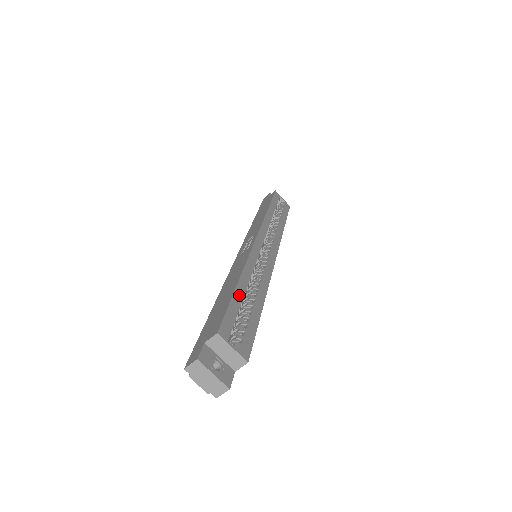
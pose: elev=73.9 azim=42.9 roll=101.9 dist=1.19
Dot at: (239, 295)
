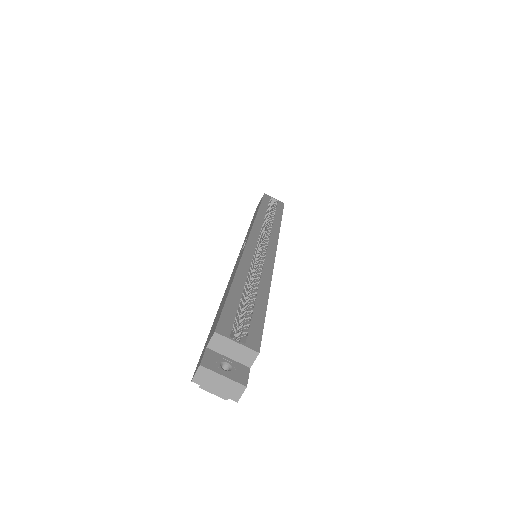
Dot at: (236, 292)
